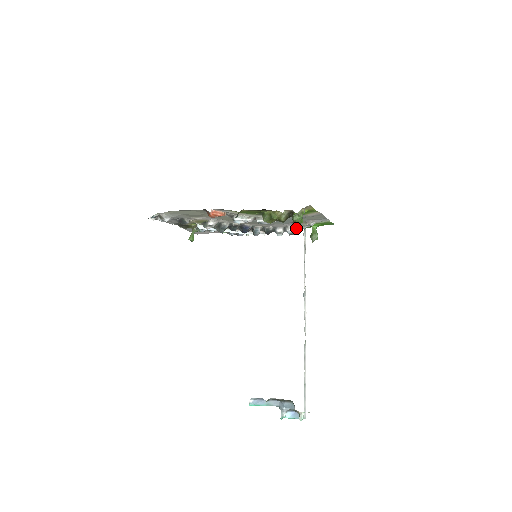
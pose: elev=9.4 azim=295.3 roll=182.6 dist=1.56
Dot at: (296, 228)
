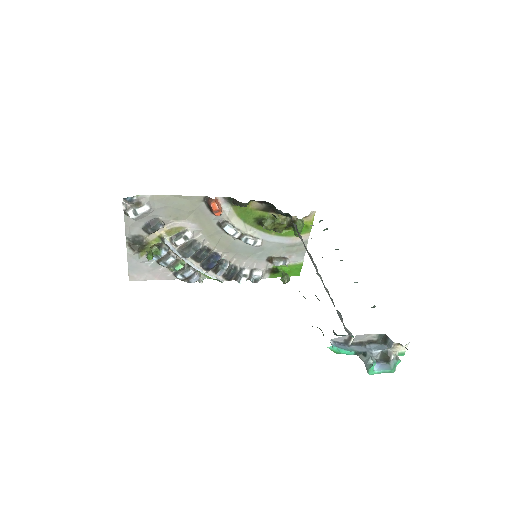
Dot at: (262, 274)
